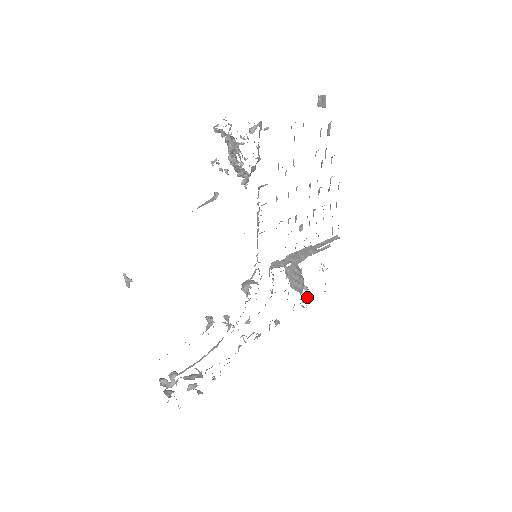
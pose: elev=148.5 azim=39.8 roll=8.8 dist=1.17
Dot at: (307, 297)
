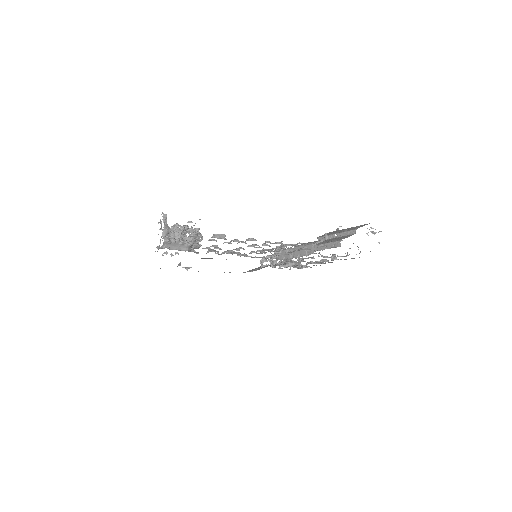
Dot at: occluded
